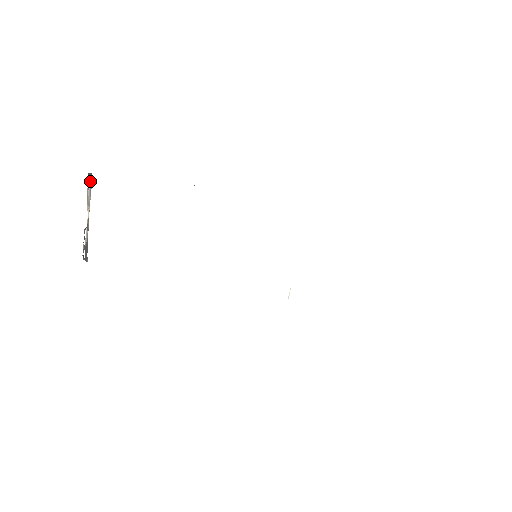
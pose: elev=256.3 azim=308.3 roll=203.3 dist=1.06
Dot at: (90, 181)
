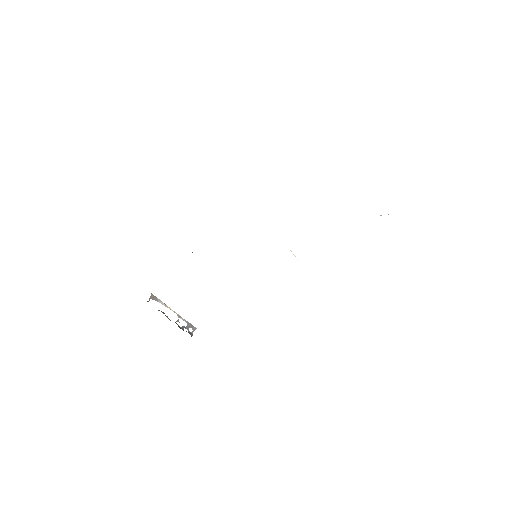
Dot at: (155, 298)
